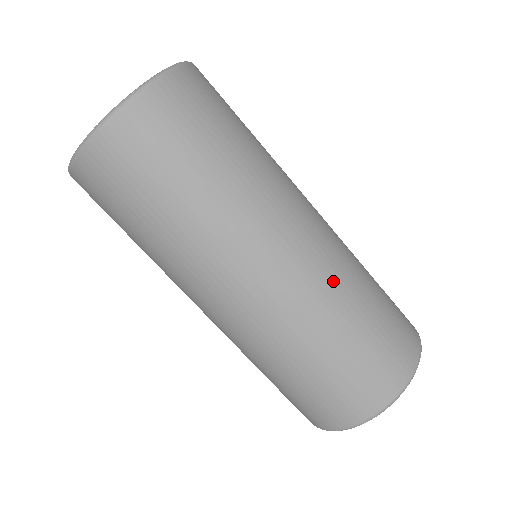
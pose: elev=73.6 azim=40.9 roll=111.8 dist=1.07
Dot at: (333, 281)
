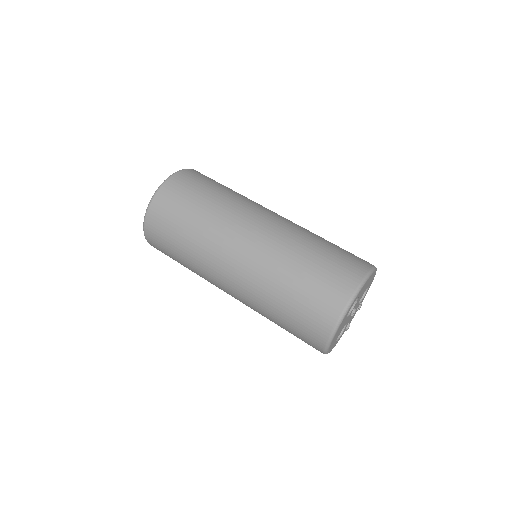
Dot at: (300, 228)
